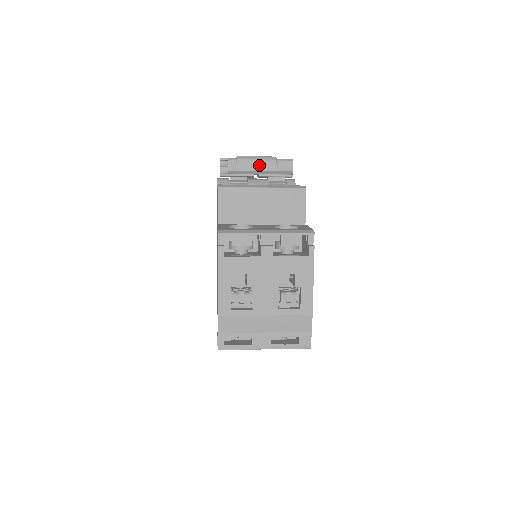
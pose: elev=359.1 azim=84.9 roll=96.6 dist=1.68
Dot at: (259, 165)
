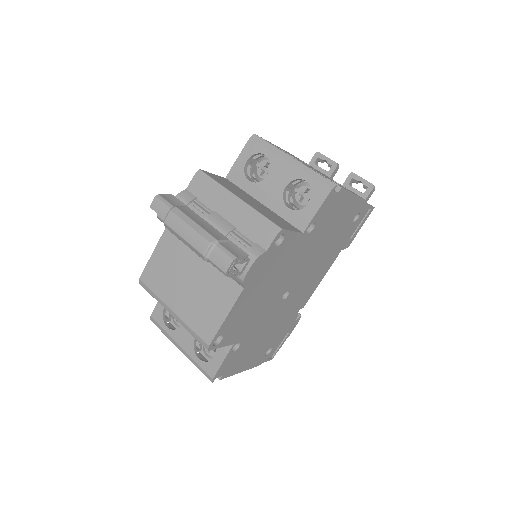
Dot at: occluded
